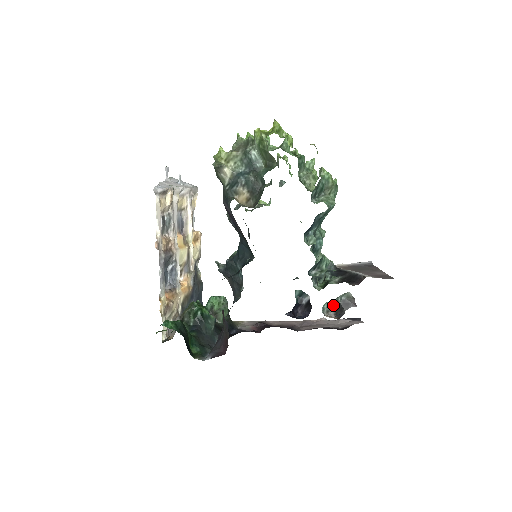
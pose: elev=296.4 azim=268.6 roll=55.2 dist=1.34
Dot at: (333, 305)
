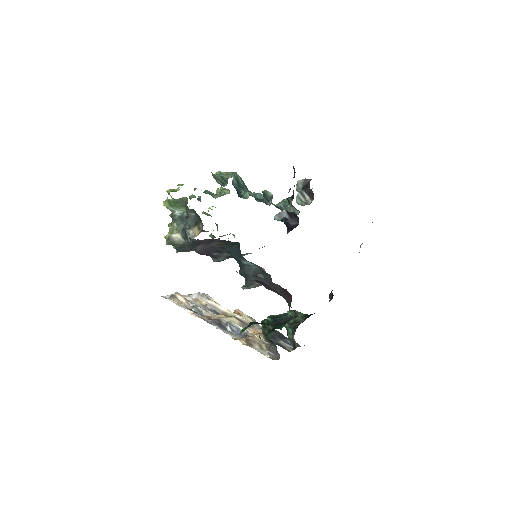
Dot at: (303, 197)
